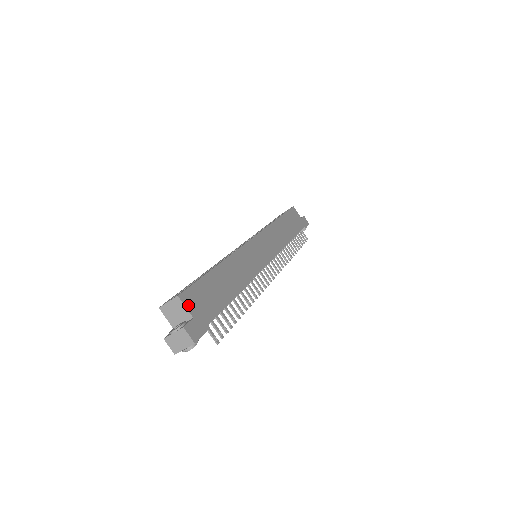
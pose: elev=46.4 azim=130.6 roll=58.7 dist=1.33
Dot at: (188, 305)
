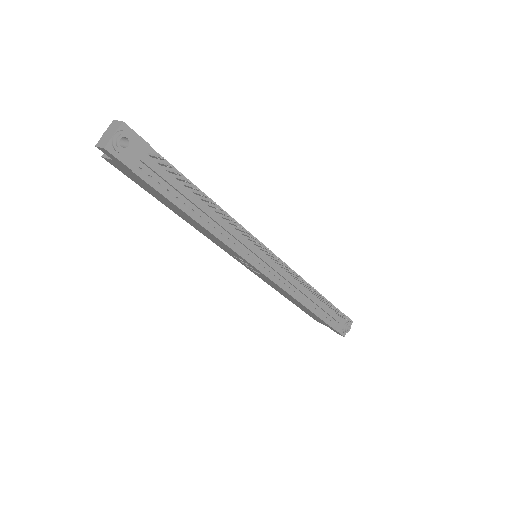
Dot at: occluded
